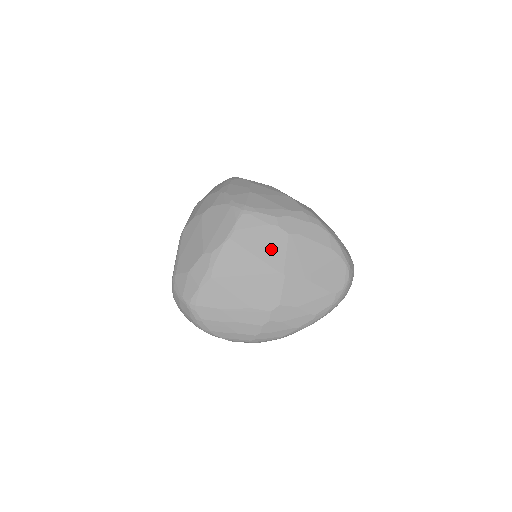
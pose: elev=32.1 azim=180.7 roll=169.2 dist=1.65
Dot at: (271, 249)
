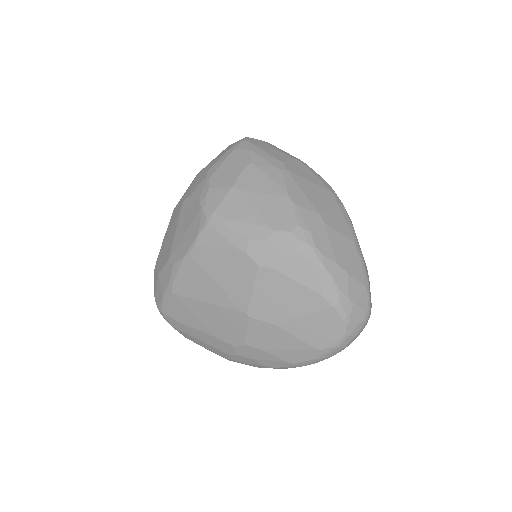
Dot at: (235, 280)
